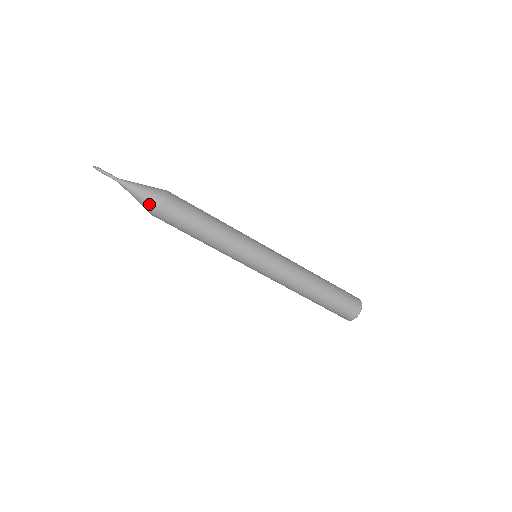
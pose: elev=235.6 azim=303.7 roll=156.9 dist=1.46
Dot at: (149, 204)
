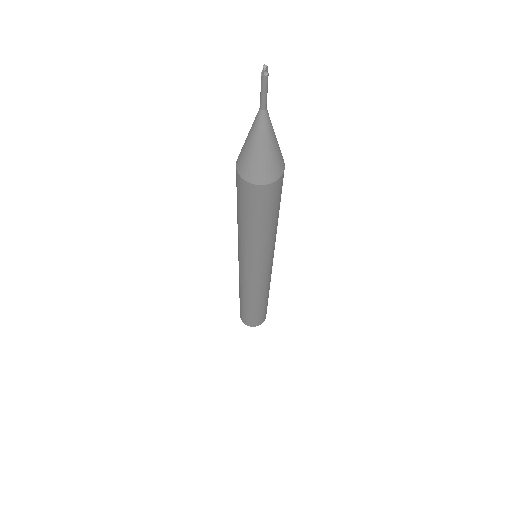
Dot at: (247, 167)
